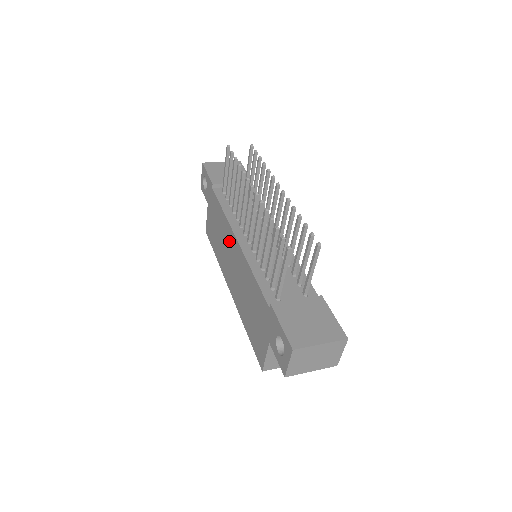
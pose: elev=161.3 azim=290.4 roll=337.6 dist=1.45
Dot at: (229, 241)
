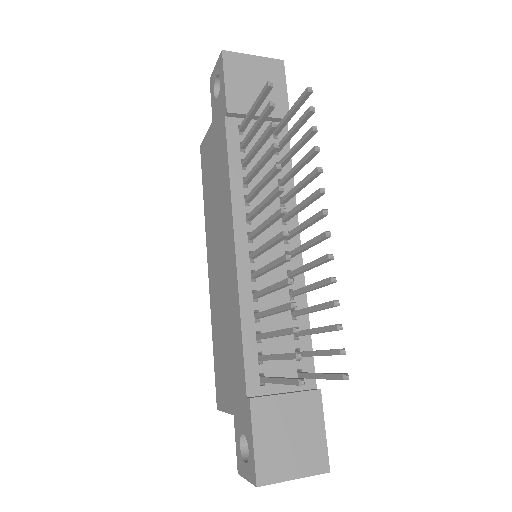
Dot at: (225, 227)
